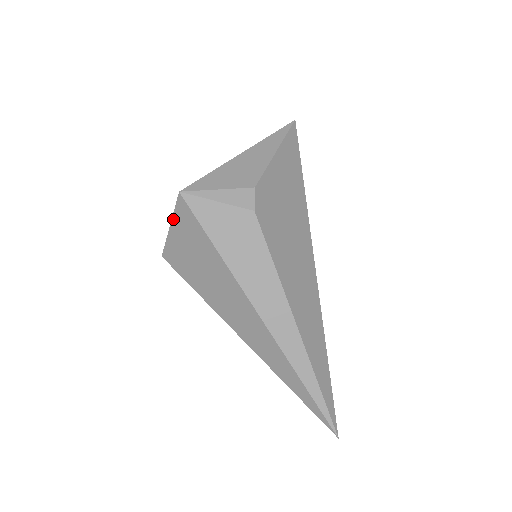
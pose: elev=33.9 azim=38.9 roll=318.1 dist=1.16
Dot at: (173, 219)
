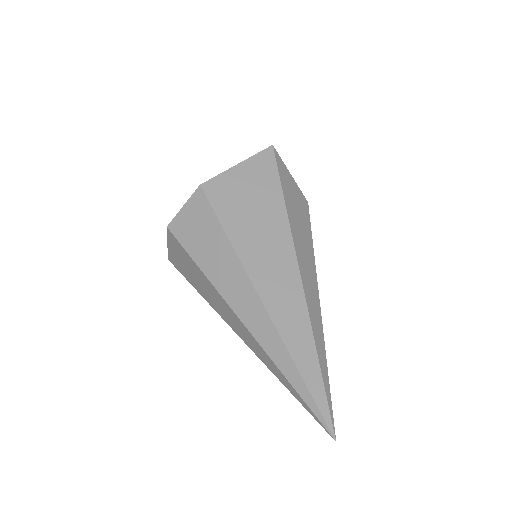
Dot at: (247, 160)
